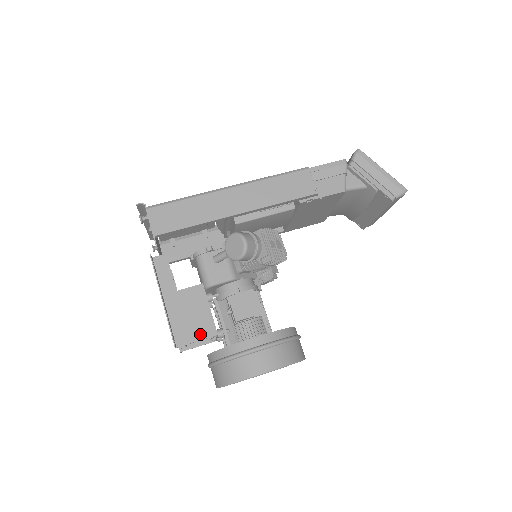
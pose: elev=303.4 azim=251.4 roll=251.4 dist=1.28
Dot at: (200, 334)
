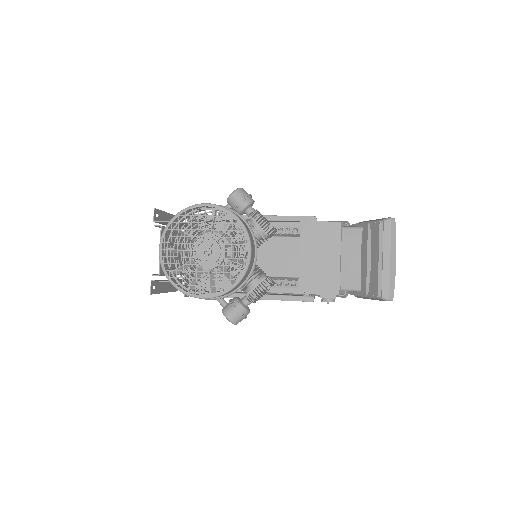
Dot at: occluded
